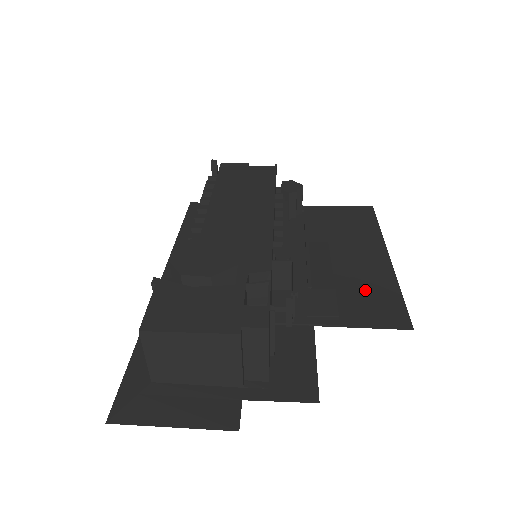
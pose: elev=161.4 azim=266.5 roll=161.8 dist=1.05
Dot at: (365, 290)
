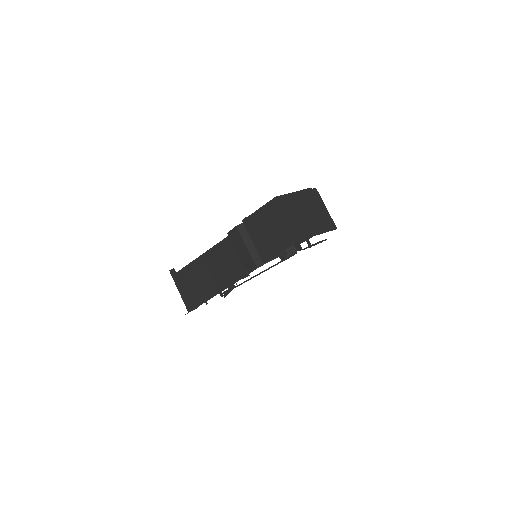
Dot at: occluded
